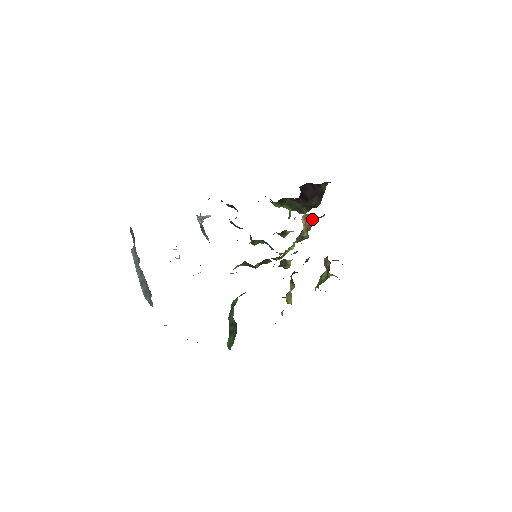
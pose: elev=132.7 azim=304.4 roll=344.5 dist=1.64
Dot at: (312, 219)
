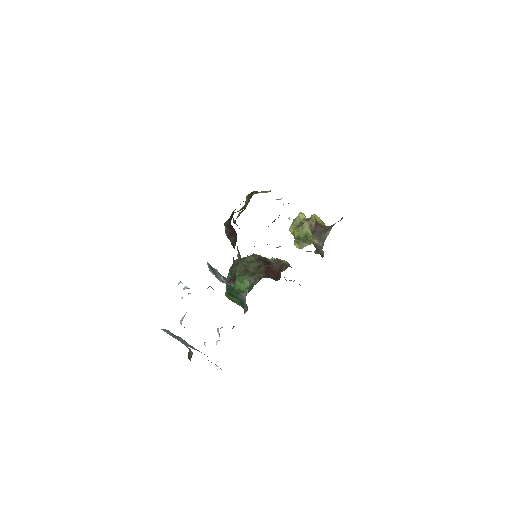
Dot at: occluded
